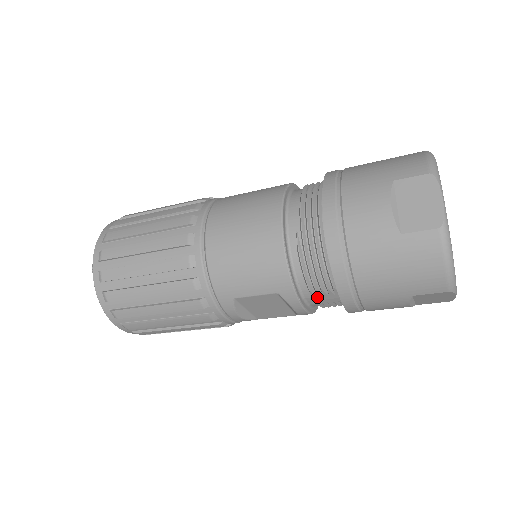
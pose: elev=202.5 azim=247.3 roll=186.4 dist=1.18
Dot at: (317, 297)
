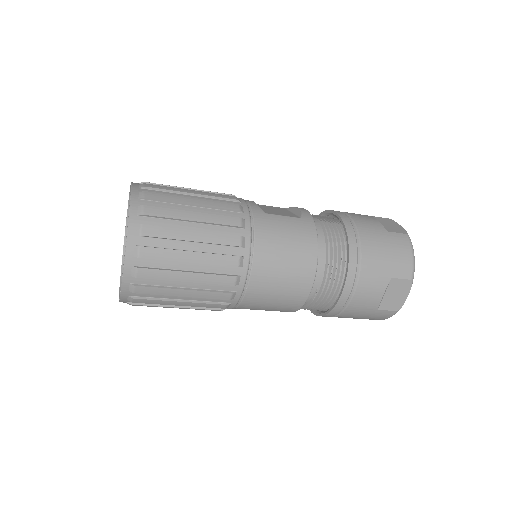
Dot at: occluded
